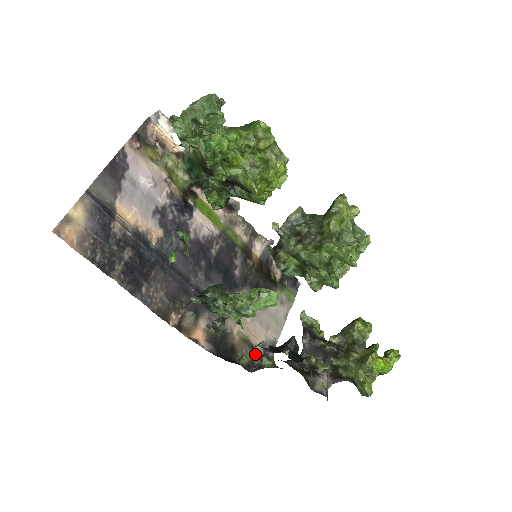
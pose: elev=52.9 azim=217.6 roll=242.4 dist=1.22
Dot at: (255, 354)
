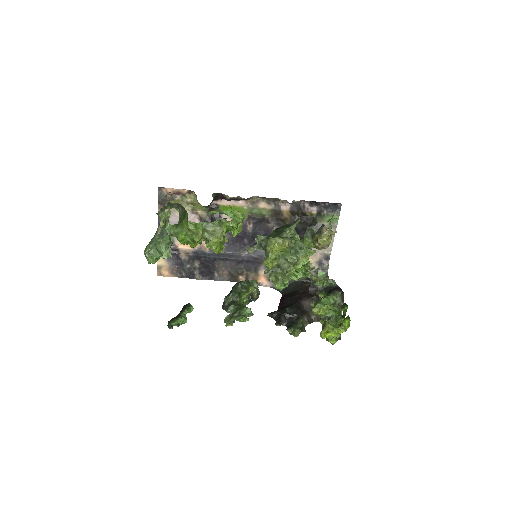
Dot at: (311, 270)
